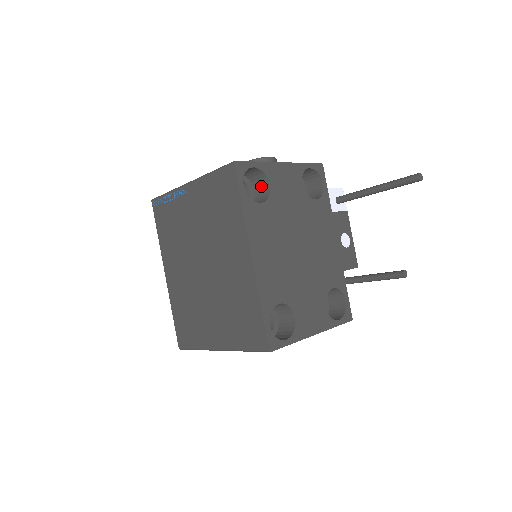
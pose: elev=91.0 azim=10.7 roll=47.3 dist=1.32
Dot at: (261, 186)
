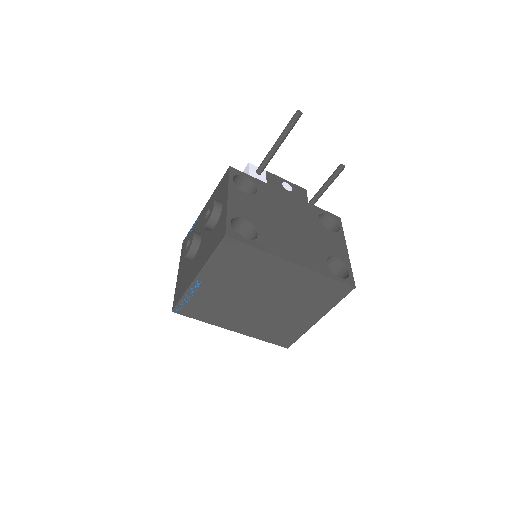
Dot at: (238, 225)
